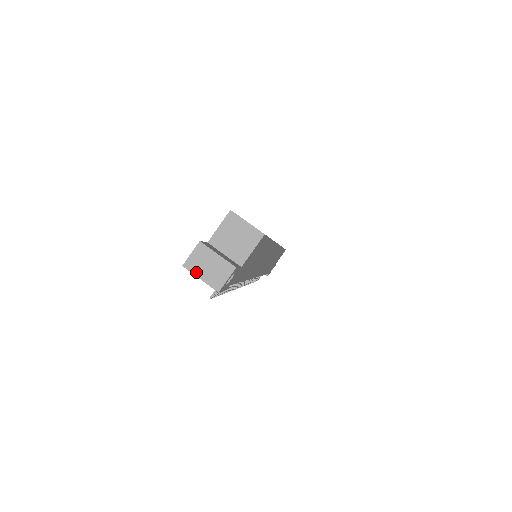
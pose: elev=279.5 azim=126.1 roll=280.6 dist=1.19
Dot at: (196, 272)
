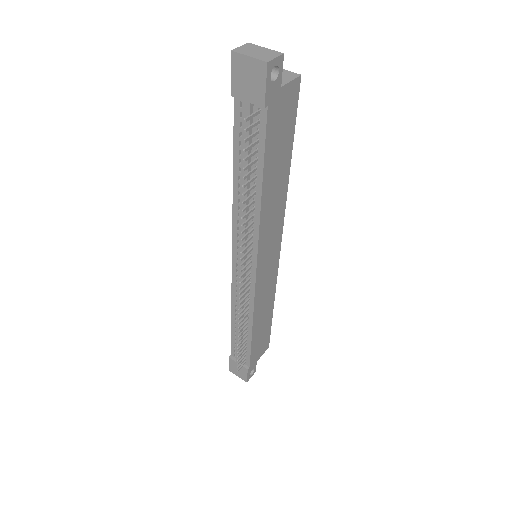
Dot at: (245, 53)
